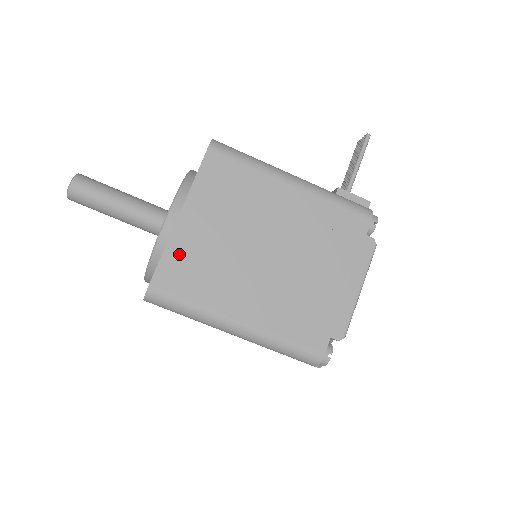
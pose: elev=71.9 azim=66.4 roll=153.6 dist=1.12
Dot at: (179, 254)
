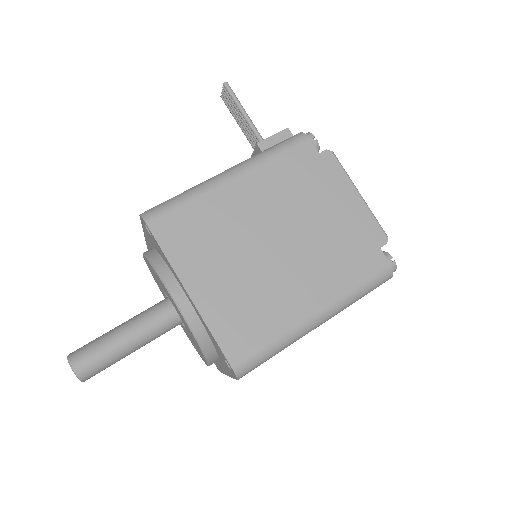
Dot at: (223, 320)
